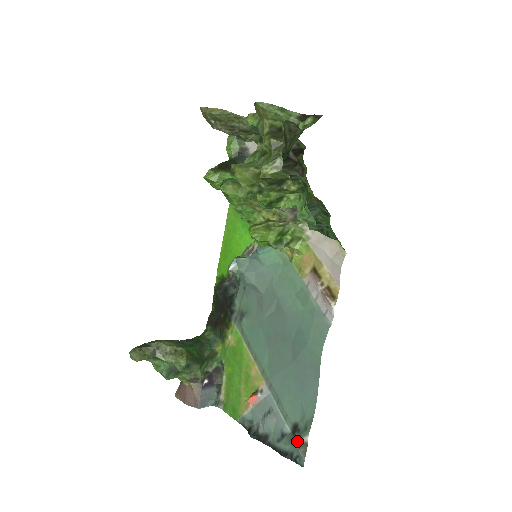
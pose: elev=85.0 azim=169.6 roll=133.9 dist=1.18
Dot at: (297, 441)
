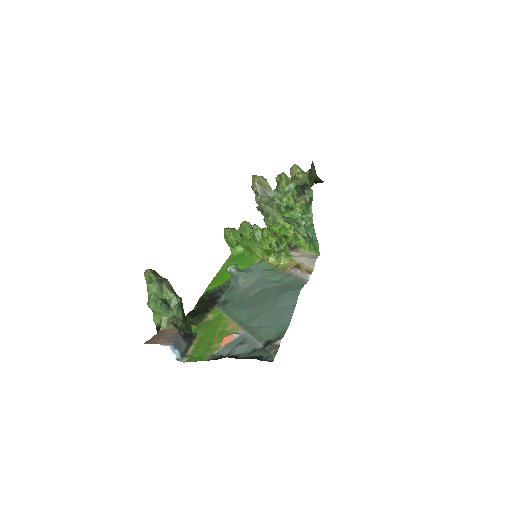
Dot at: (270, 346)
